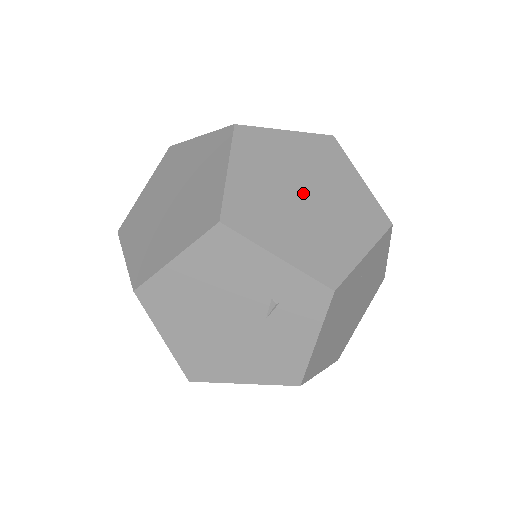
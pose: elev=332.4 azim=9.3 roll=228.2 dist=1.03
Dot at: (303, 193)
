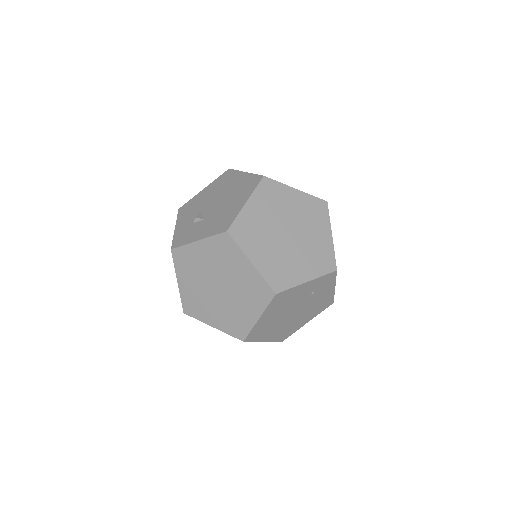
Dot at: (286, 234)
